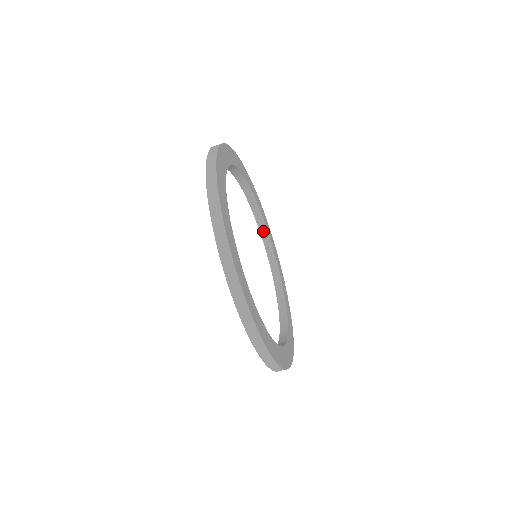
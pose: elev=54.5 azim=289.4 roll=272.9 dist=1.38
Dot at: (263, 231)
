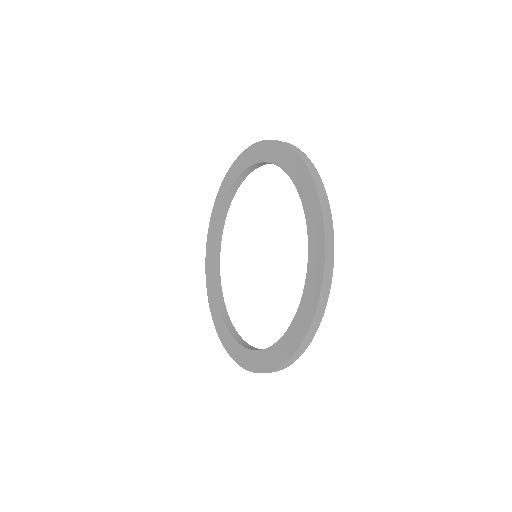
Dot at: (264, 163)
